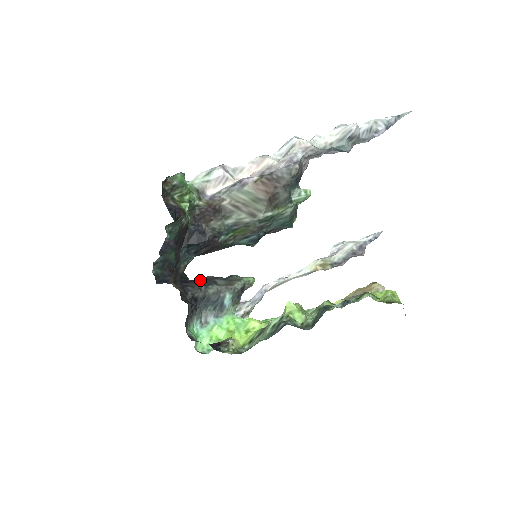
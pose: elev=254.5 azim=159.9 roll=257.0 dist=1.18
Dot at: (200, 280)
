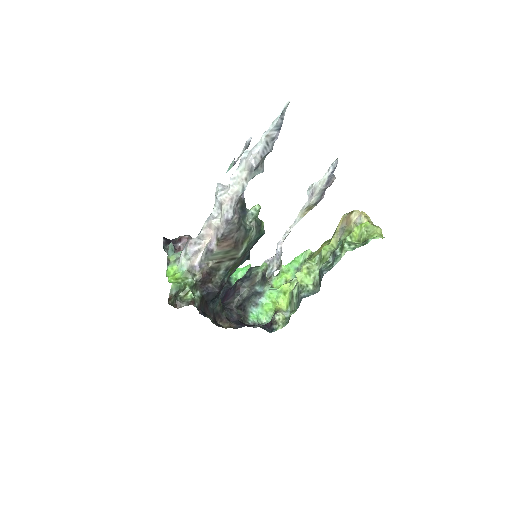
Dot at: (234, 291)
